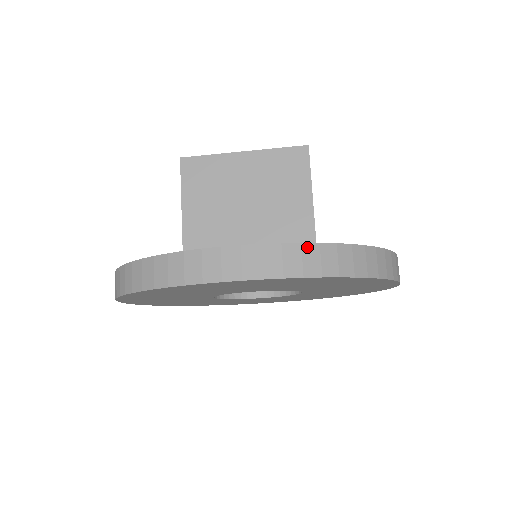
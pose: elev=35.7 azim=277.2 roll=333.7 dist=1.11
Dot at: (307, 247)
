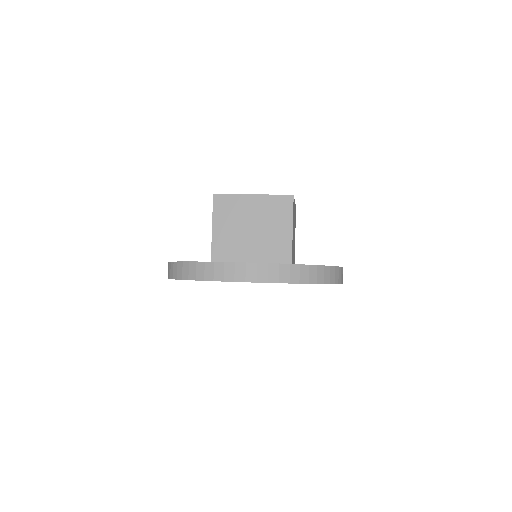
Dot at: (283, 266)
